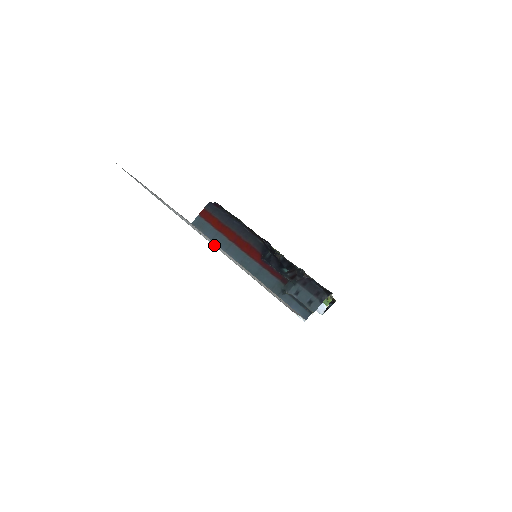
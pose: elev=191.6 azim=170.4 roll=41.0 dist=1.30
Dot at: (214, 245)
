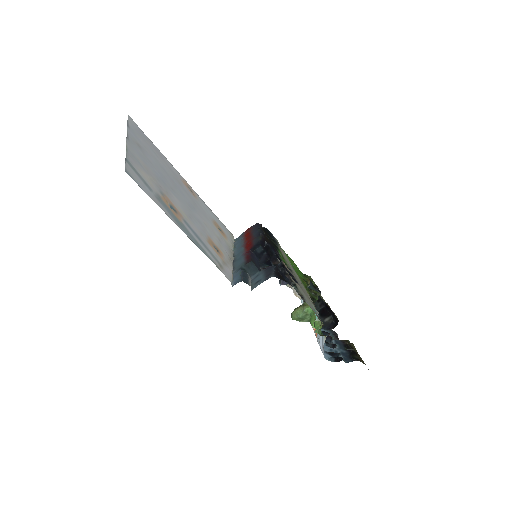
Dot at: (145, 161)
